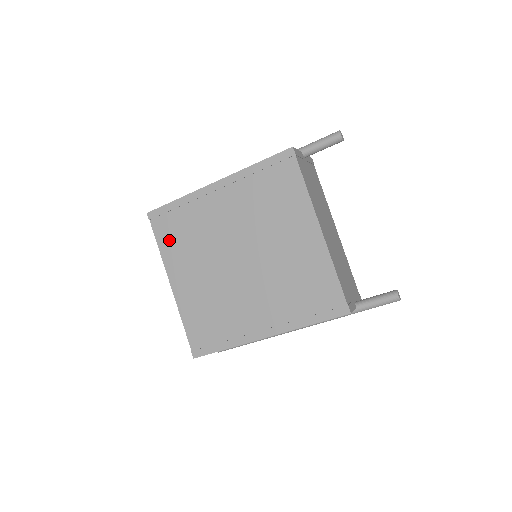
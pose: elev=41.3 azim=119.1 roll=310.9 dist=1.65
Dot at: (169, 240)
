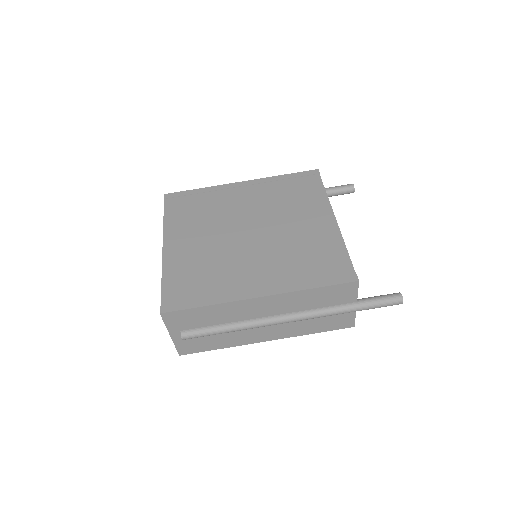
Dot at: (178, 214)
